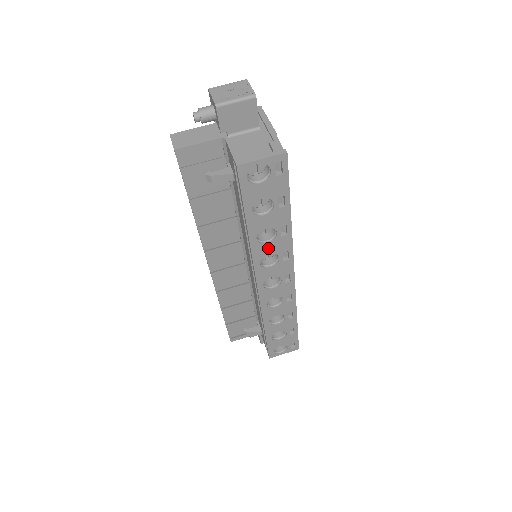
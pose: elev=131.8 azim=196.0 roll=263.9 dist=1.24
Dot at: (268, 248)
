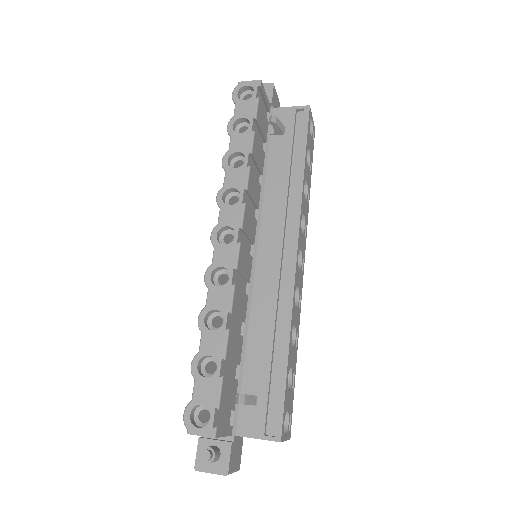
Dot at: (304, 206)
